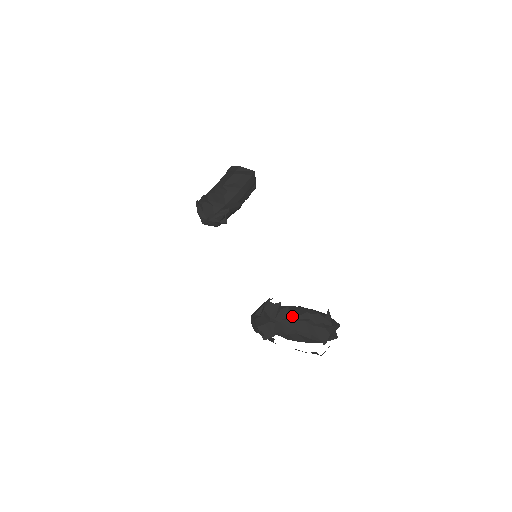
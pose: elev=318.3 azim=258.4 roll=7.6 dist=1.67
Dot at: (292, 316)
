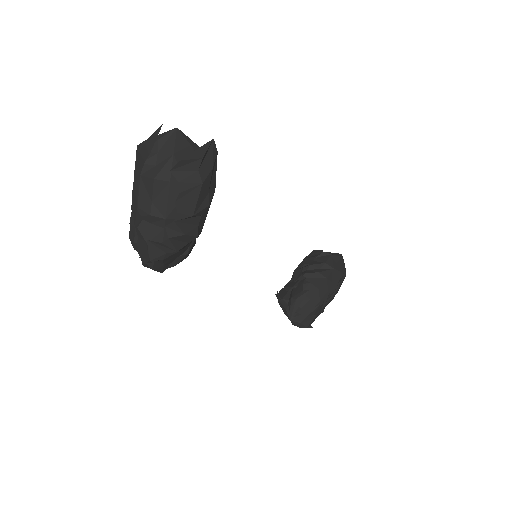
Dot at: (331, 296)
